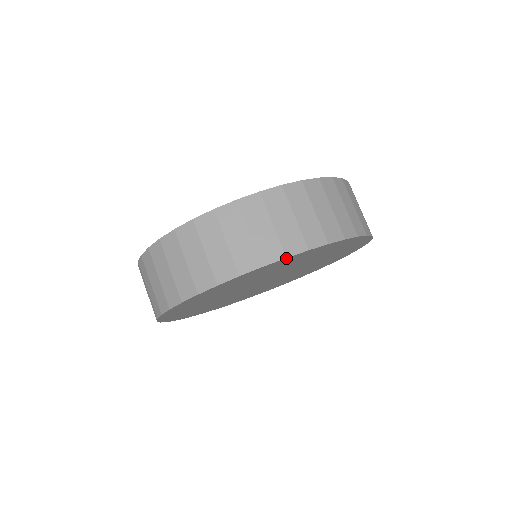
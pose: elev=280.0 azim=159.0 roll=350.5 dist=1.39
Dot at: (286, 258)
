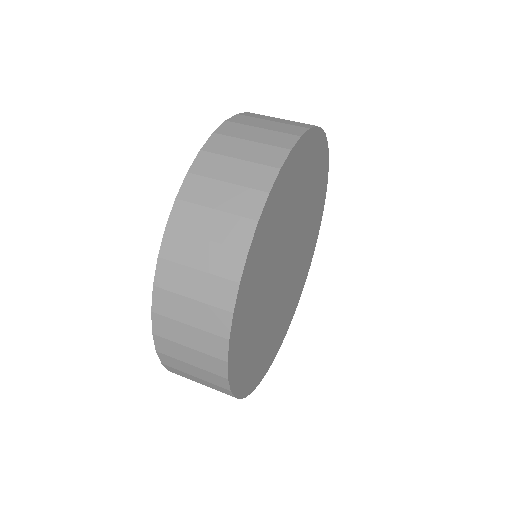
Dot at: (291, 152)
